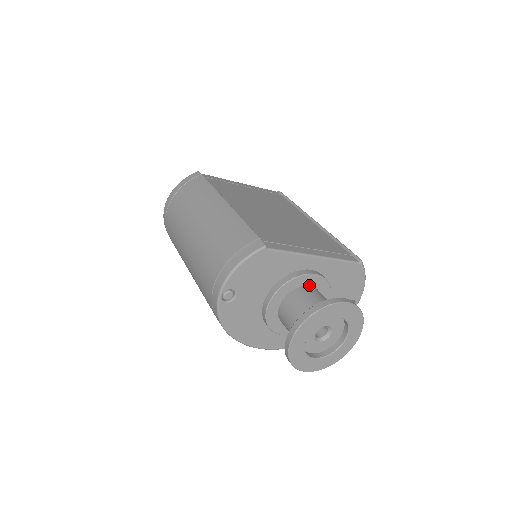
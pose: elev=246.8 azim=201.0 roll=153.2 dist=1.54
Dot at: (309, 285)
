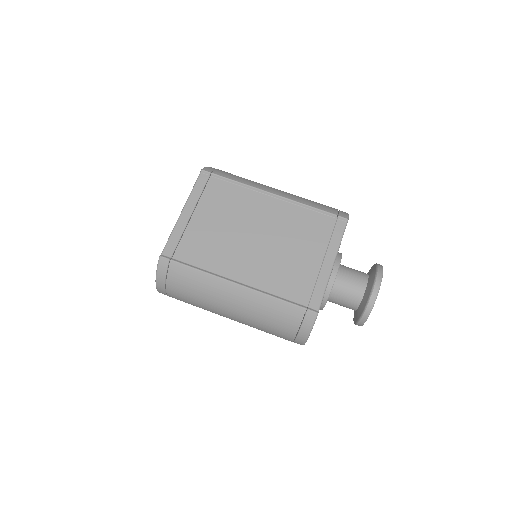
Dot at: occluded
